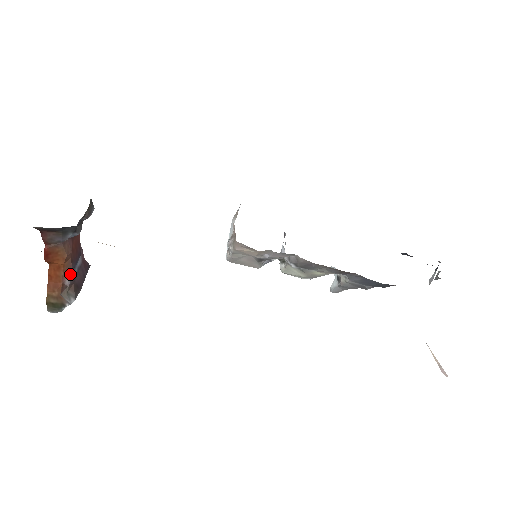
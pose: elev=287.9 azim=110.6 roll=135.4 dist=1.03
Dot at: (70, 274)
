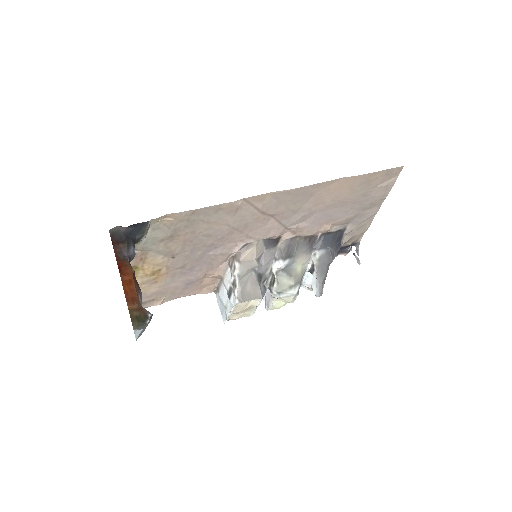
Dot at: (140, 291)
